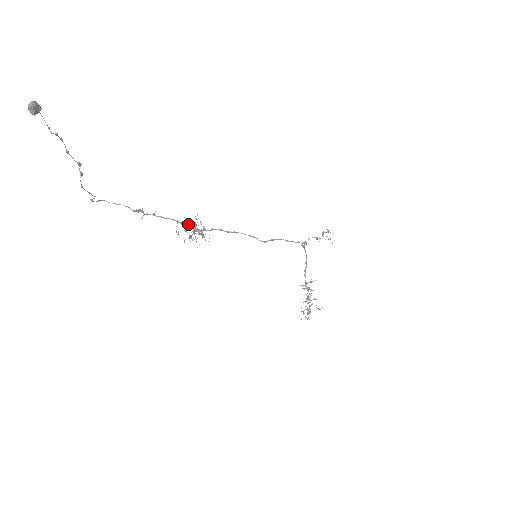
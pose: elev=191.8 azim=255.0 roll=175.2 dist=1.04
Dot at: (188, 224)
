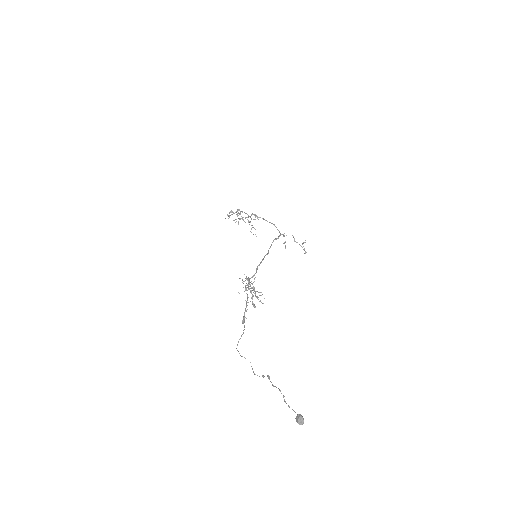
Dot at: (248, 286)
